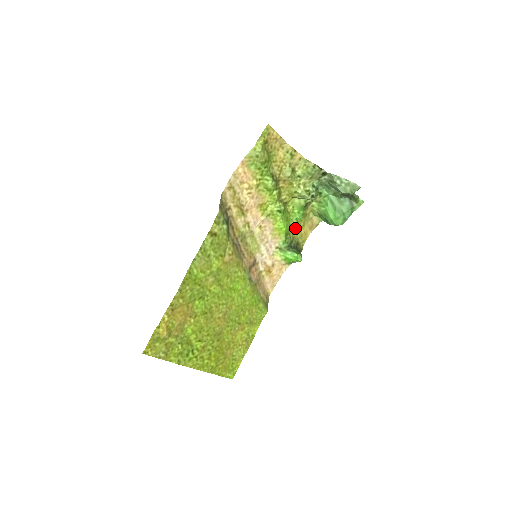
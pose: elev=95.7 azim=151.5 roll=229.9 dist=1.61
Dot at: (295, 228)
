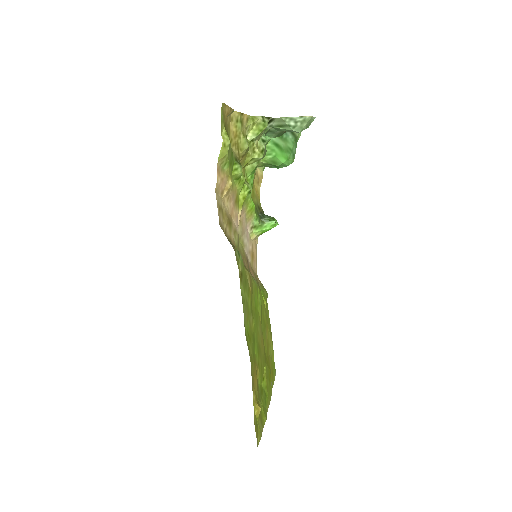
Dot at: (252, 194)
